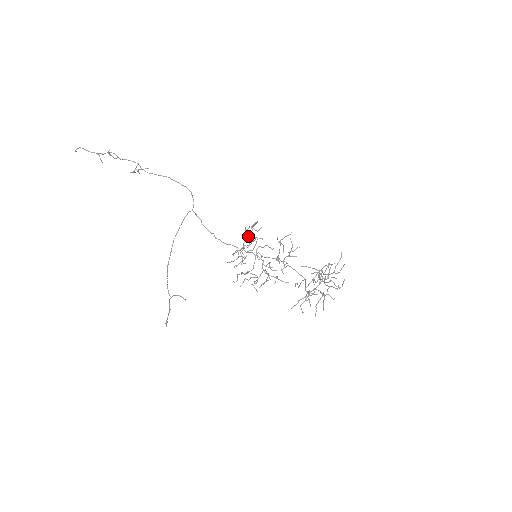
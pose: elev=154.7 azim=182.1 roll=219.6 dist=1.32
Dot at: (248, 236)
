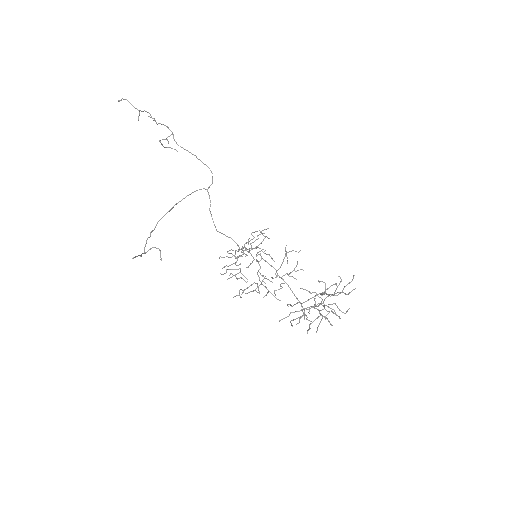
Dot at: occluded
